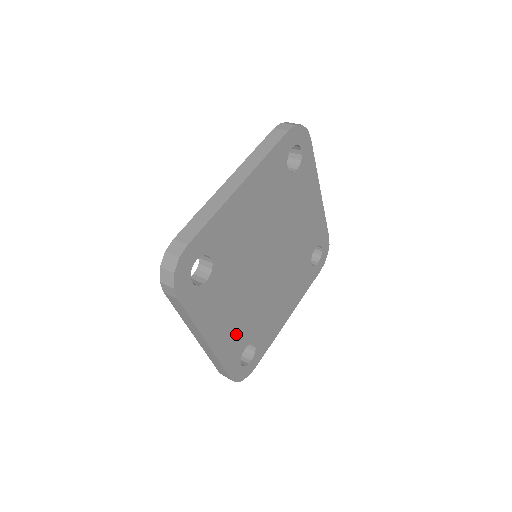
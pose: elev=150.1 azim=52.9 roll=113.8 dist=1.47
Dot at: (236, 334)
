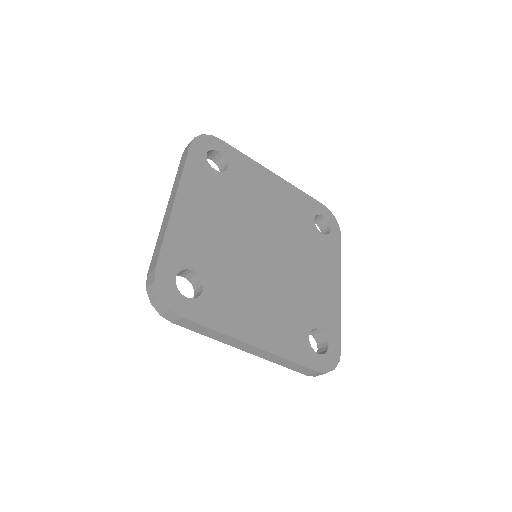
Dot at: (284, 326)
